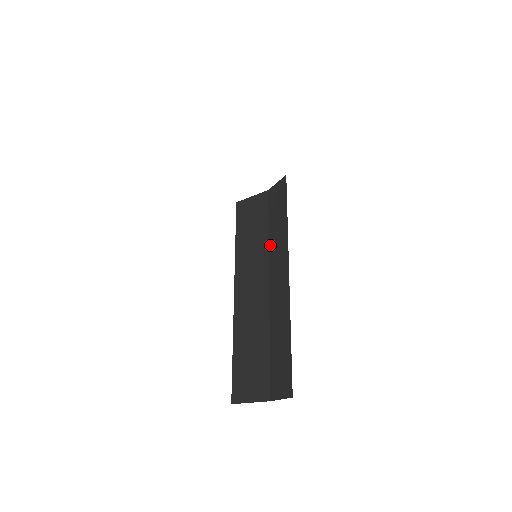
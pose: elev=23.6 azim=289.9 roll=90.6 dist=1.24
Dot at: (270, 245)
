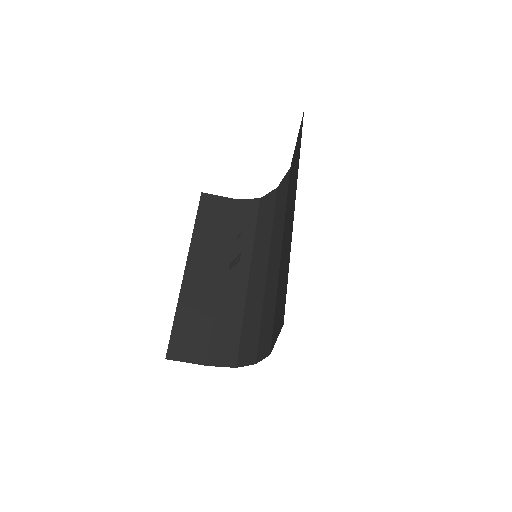
Dot at: (229, 244)
